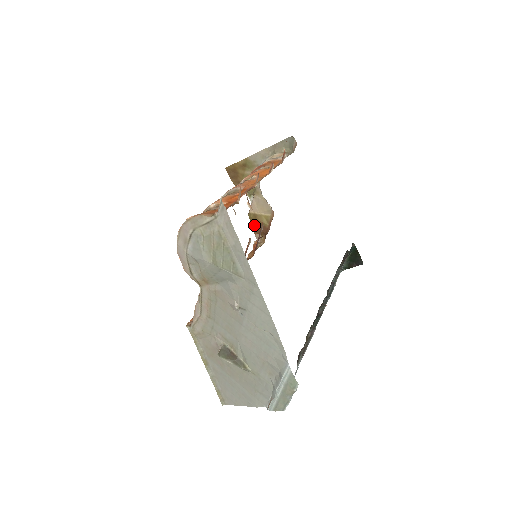
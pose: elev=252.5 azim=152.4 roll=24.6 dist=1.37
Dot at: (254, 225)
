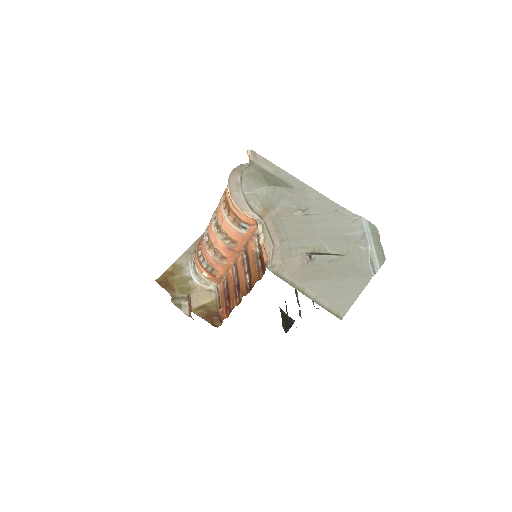
Dot at: (204, 315)
